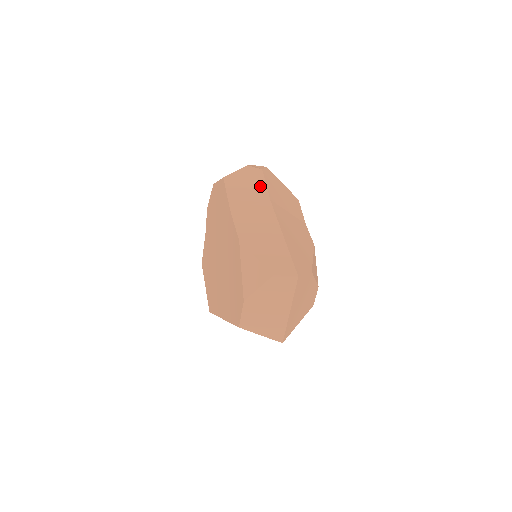
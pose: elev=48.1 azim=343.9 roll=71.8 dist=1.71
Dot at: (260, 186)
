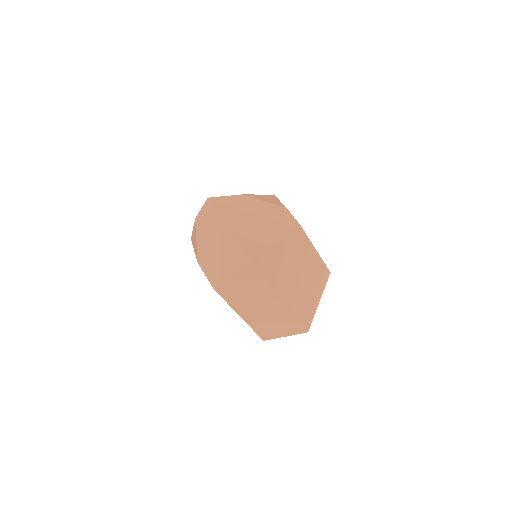
Dot at: occluded
